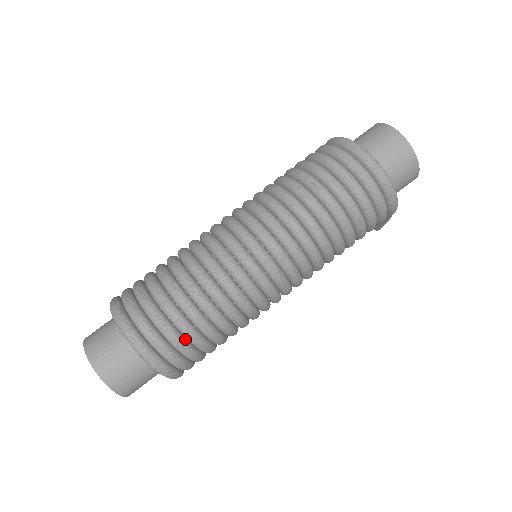
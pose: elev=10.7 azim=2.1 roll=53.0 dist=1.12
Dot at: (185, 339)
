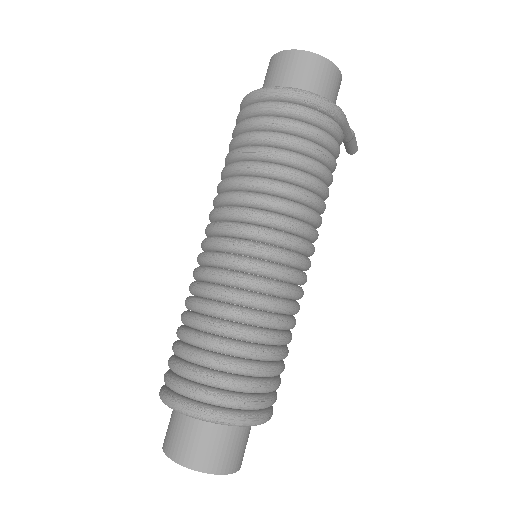
Dot at: (242, 377)
